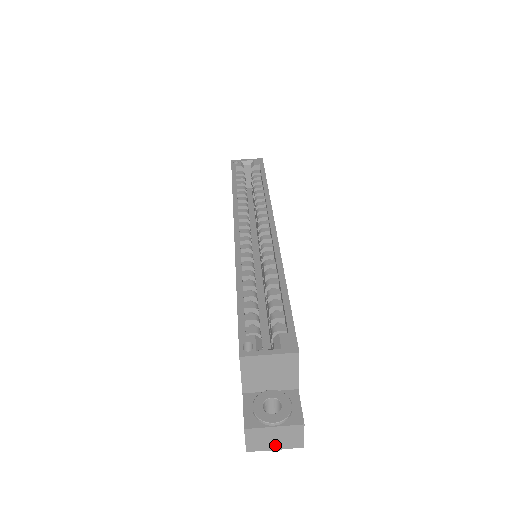
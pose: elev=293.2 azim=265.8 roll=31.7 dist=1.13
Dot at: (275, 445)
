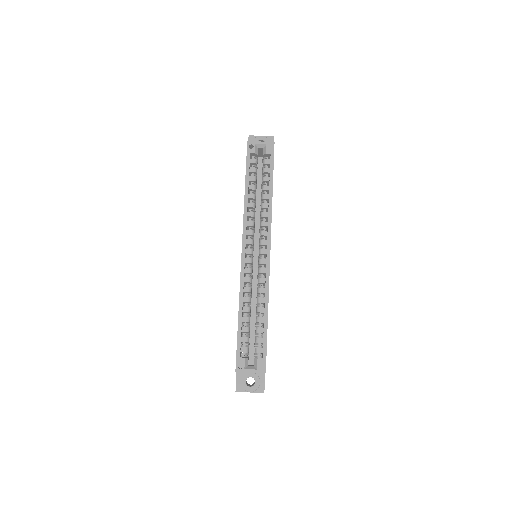
Dot at: occluded
